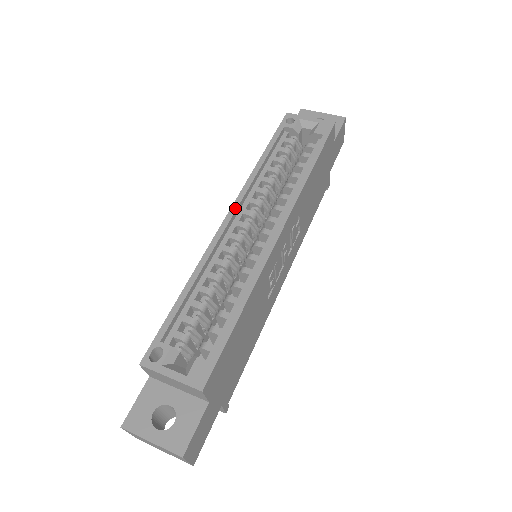
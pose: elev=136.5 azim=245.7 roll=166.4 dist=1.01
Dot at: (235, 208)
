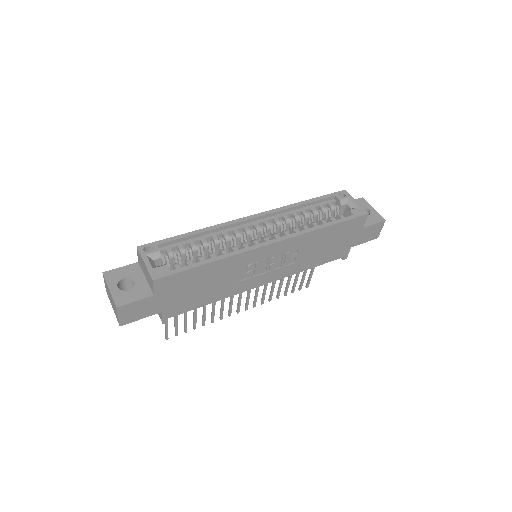
Dot at: (261, 215)
